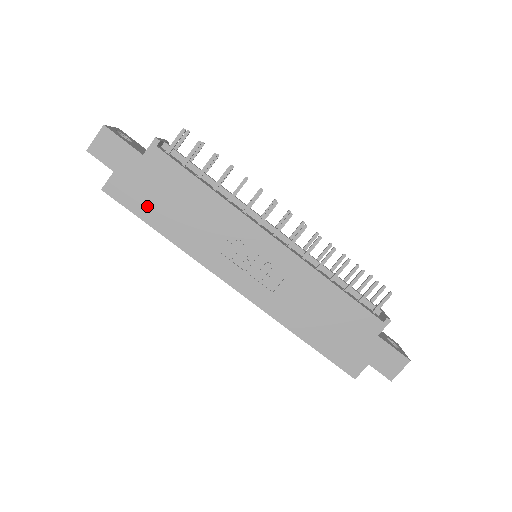
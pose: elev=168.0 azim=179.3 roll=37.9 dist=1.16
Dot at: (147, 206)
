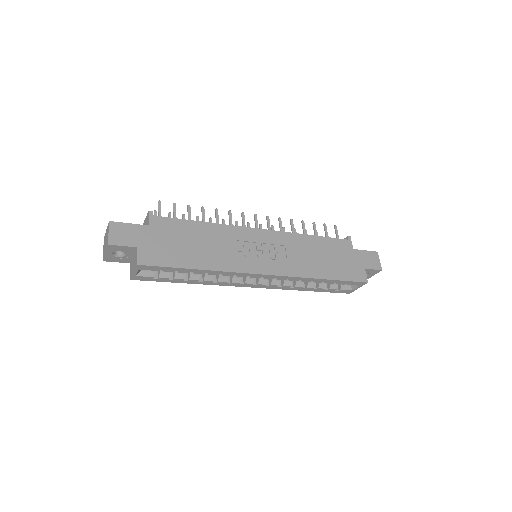
Dot at: (175, 257)
